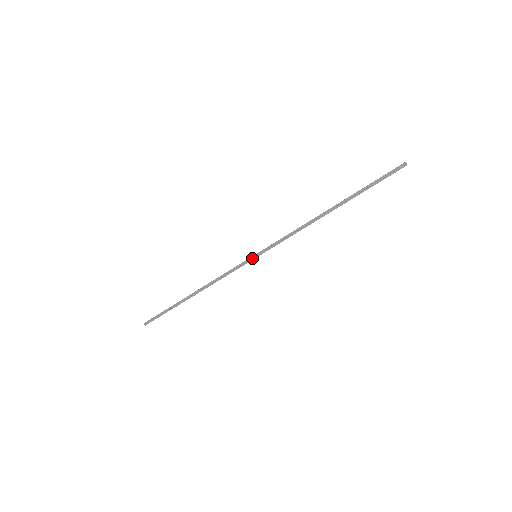
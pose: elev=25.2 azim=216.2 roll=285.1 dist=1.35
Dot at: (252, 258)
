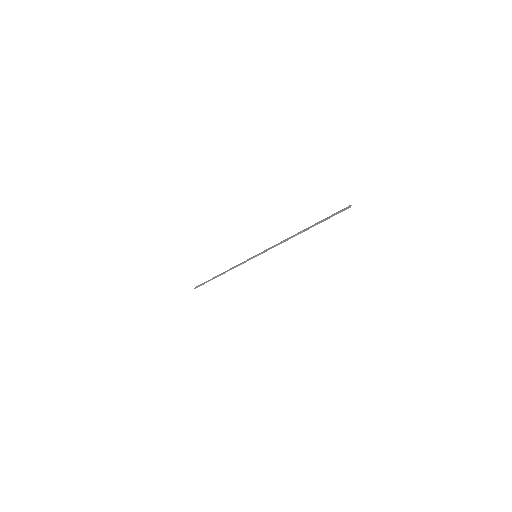
Dot at: (253, 257)
